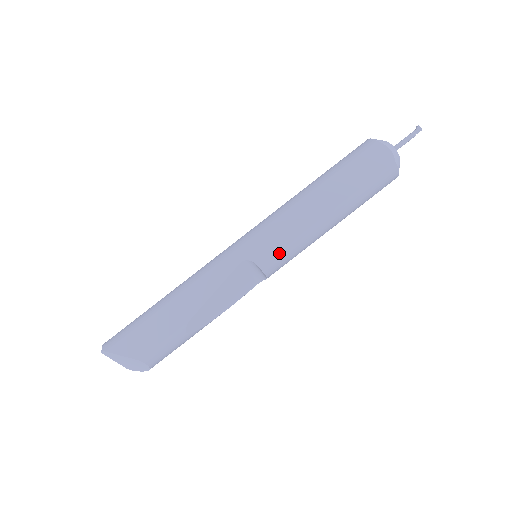
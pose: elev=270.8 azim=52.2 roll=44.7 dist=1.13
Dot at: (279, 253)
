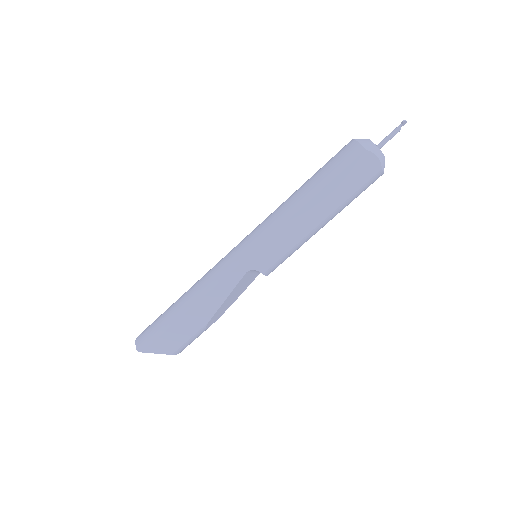
Dot at: (279, 261)
